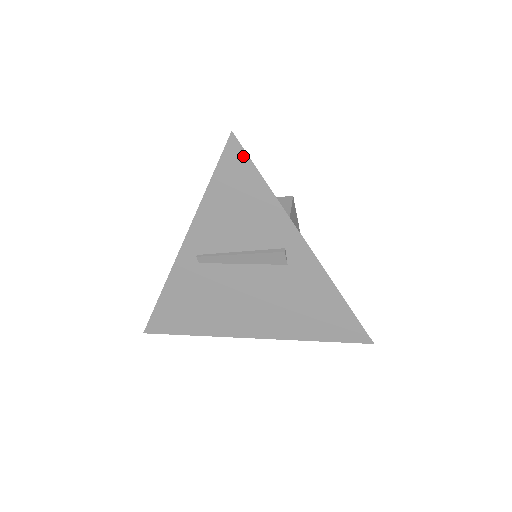
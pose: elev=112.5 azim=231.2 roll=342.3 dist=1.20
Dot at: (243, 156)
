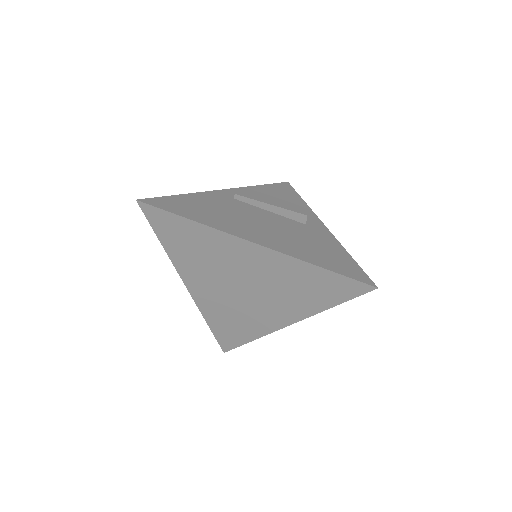
Dot at: (291, 188)
